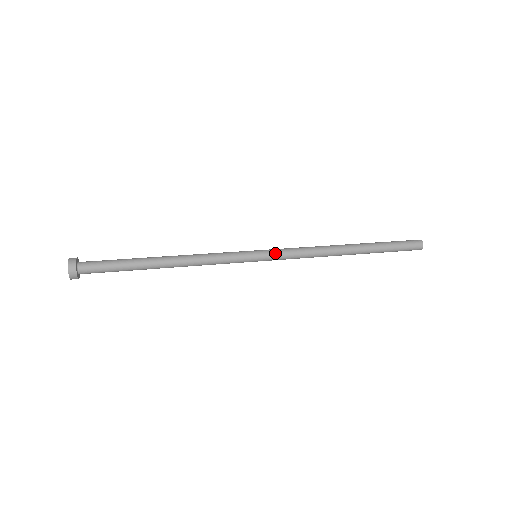
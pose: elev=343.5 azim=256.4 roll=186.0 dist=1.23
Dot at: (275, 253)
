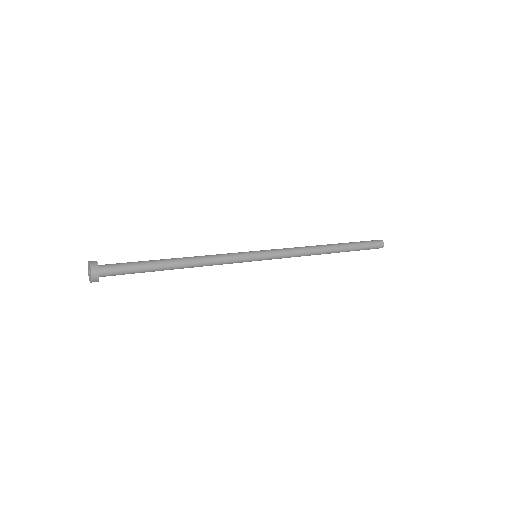
Dot at: (273, 254)
